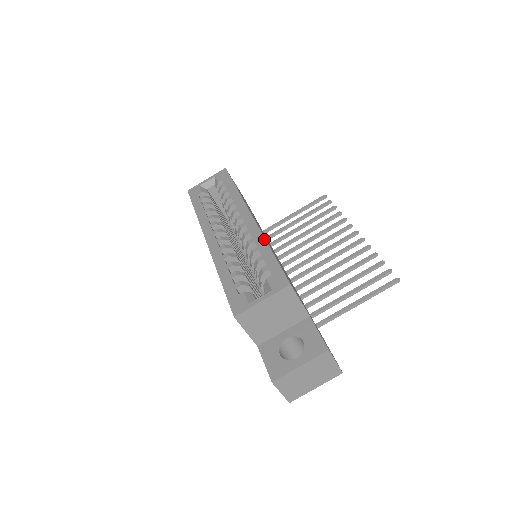
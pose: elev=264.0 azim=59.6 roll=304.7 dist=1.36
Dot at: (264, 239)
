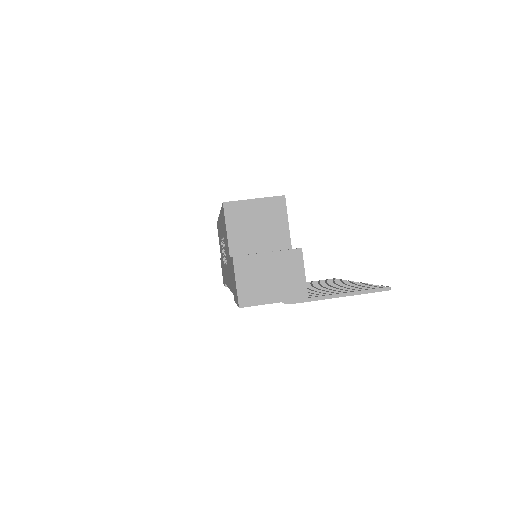
Dot at: occluded
